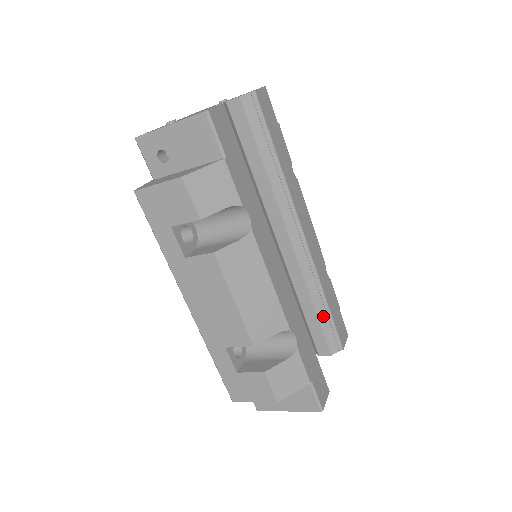
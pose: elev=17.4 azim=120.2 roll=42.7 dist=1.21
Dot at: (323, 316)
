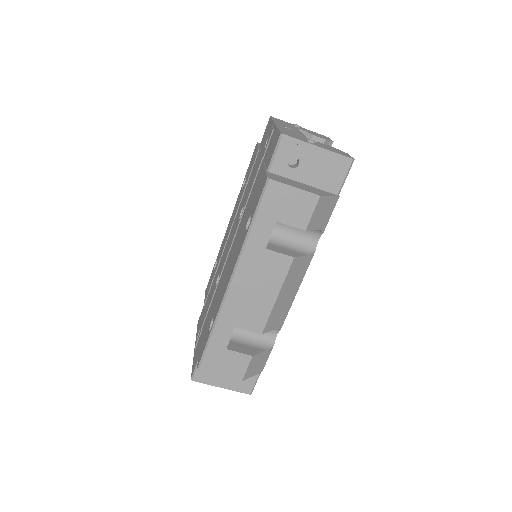
Dot at: occluded
